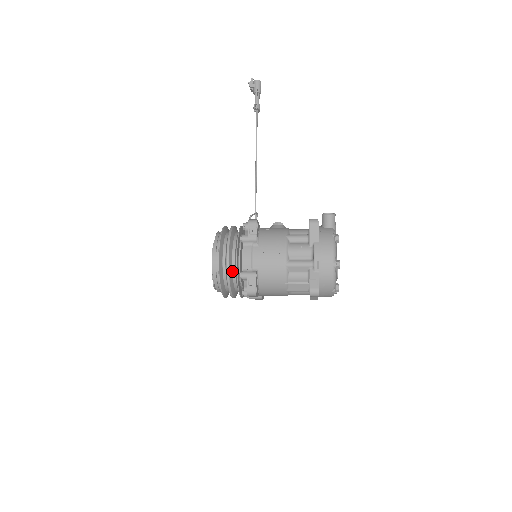
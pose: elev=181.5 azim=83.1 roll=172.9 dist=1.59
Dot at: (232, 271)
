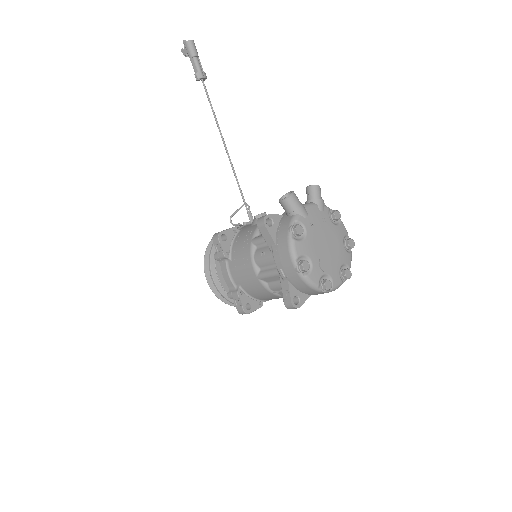
Dot at: occluded
